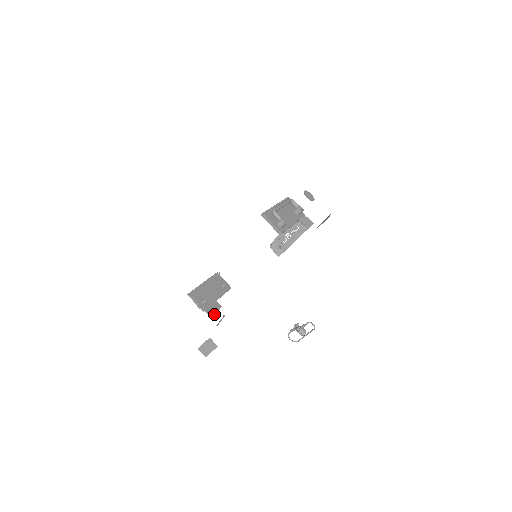
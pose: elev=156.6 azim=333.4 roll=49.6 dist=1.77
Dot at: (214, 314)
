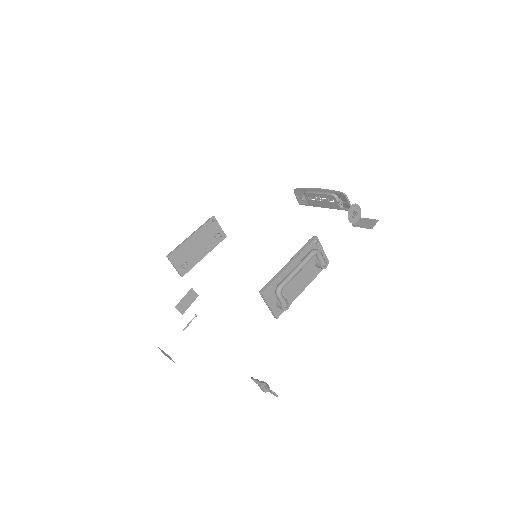
Dot at: (186, 309)
